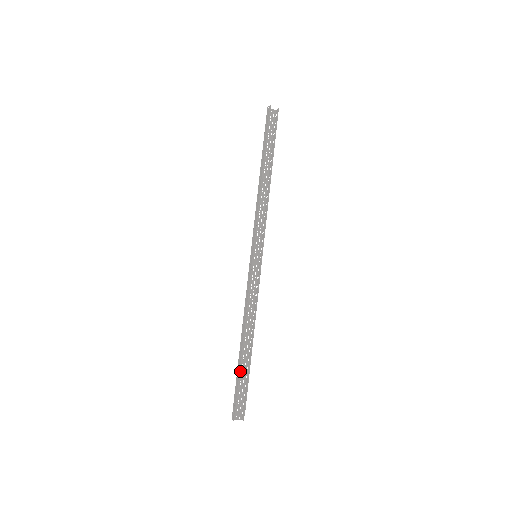
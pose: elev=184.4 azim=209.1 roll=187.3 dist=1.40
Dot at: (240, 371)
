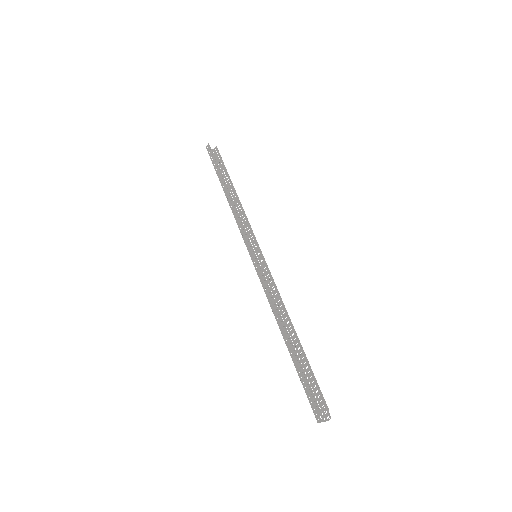
Dot at: (299, 363)
